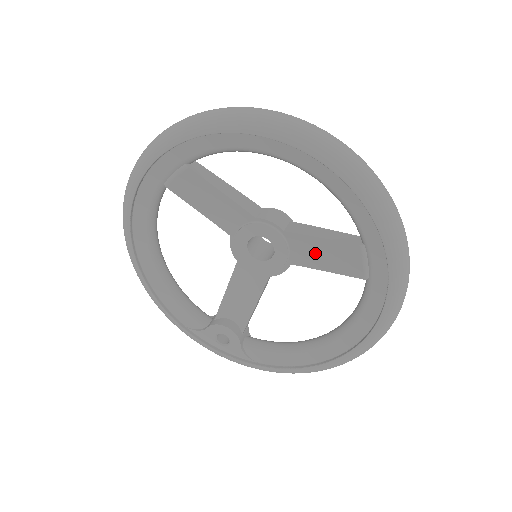
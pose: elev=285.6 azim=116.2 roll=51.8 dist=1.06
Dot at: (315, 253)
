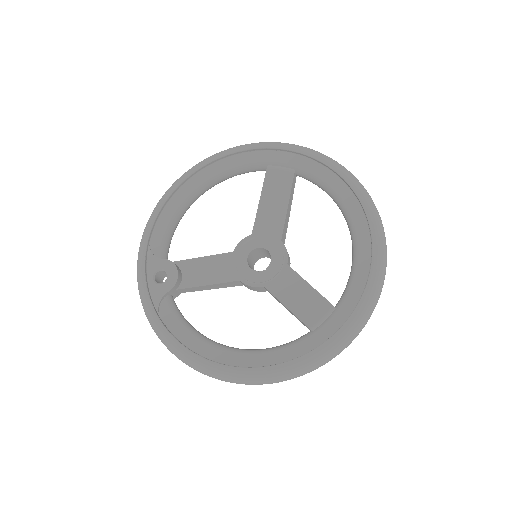
Dot at: (292, 291)
